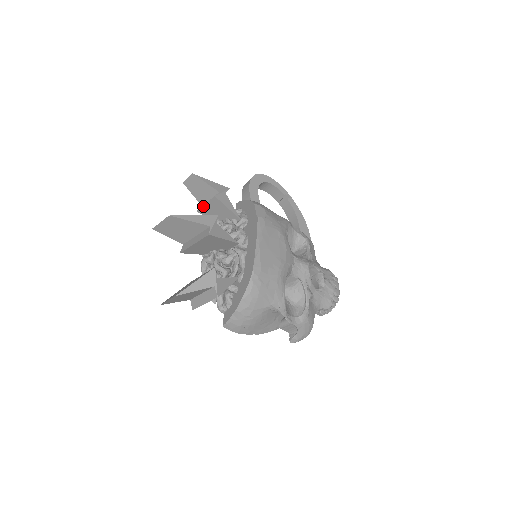
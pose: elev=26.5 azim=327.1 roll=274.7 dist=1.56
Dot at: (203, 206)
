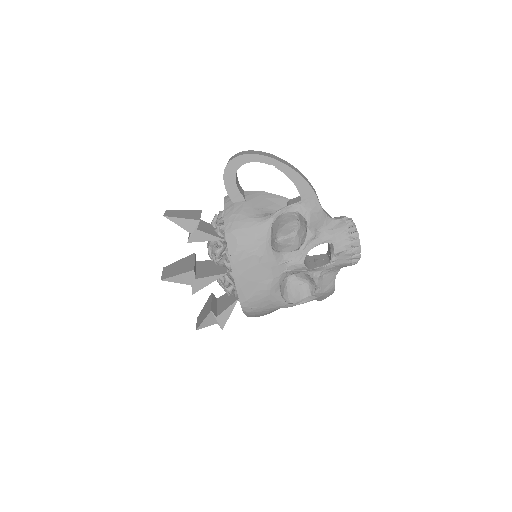
Dot at: occluded
